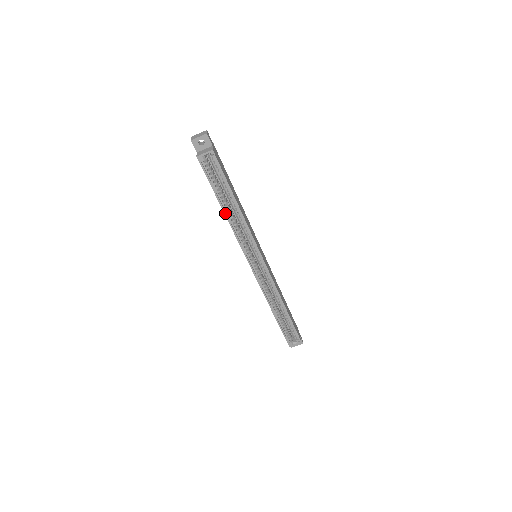
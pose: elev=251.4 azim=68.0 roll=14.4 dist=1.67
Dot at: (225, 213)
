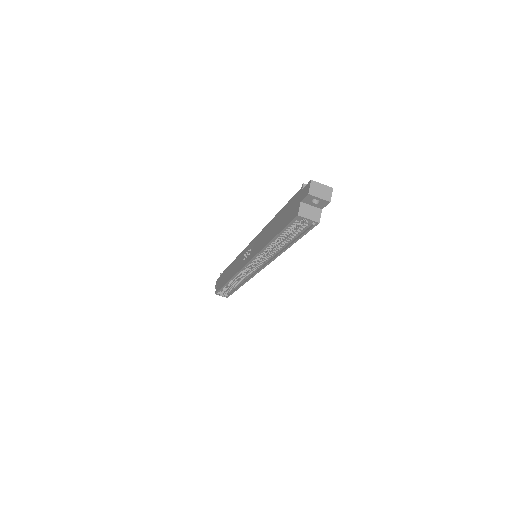
Dot at: (268, 244)
